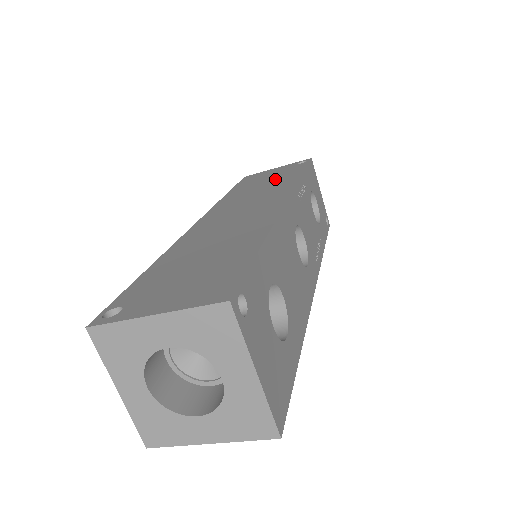
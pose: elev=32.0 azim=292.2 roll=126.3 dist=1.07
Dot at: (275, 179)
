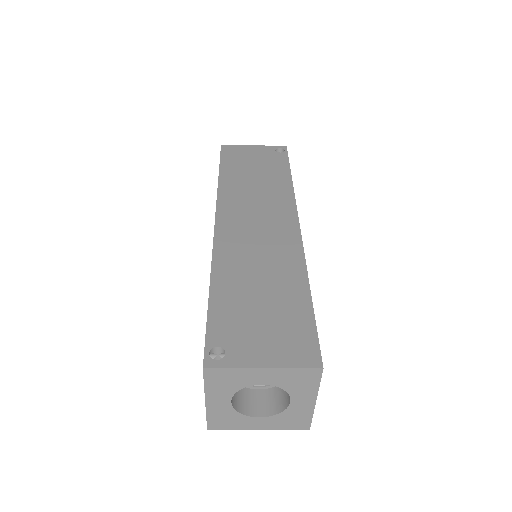
Dot at: (265, 173)
